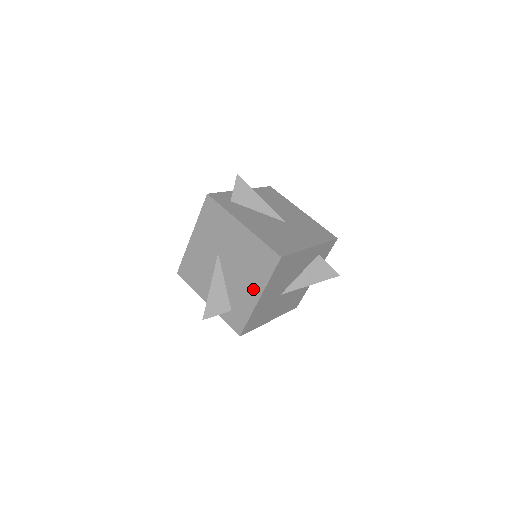
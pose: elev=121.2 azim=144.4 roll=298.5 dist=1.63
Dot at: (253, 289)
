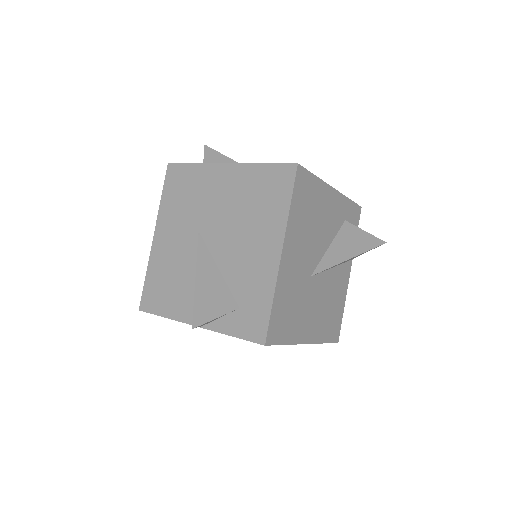
Dot at: (267, 244)
